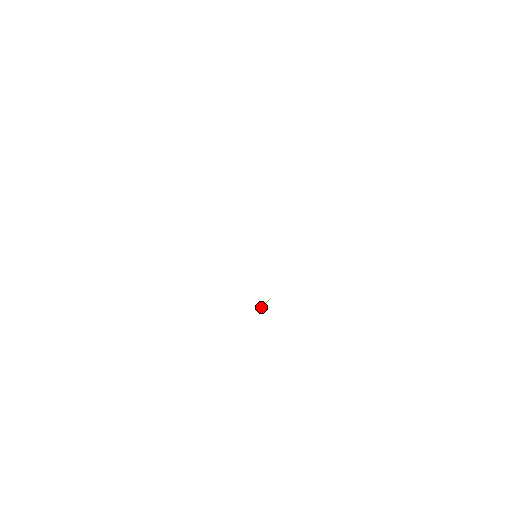
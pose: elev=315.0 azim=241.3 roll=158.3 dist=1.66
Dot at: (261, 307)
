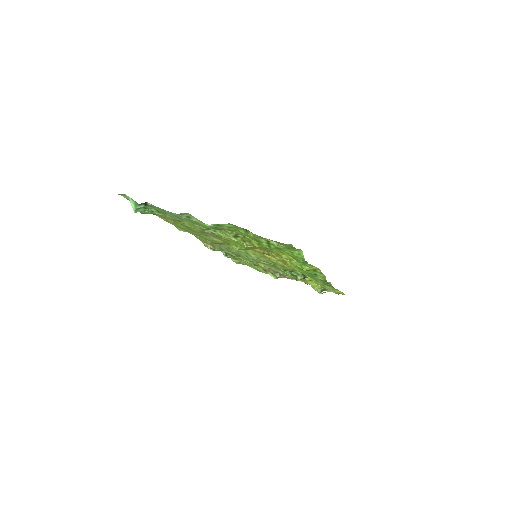
Dot at: (303, 270)
